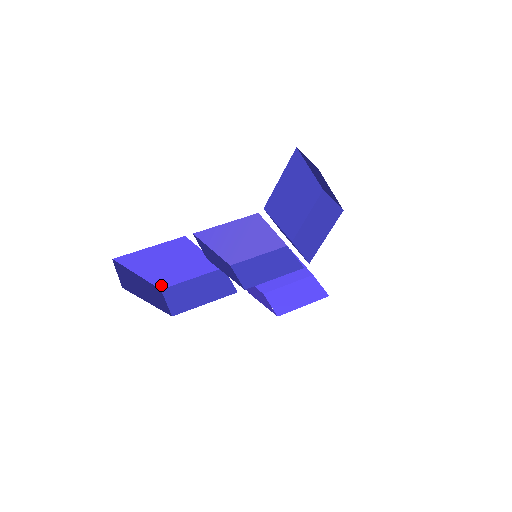
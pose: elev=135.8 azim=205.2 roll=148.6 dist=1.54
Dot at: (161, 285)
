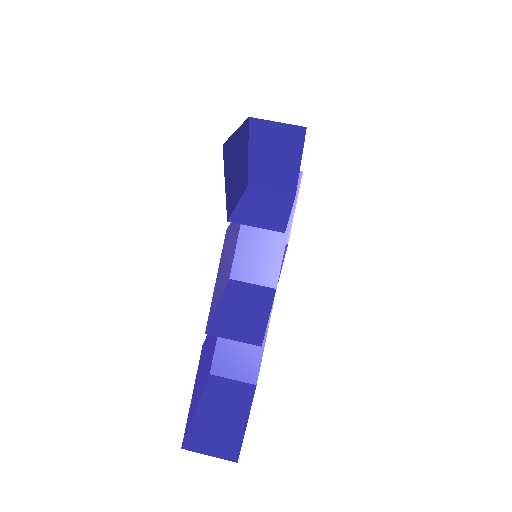
Dot at: (208, 374)
